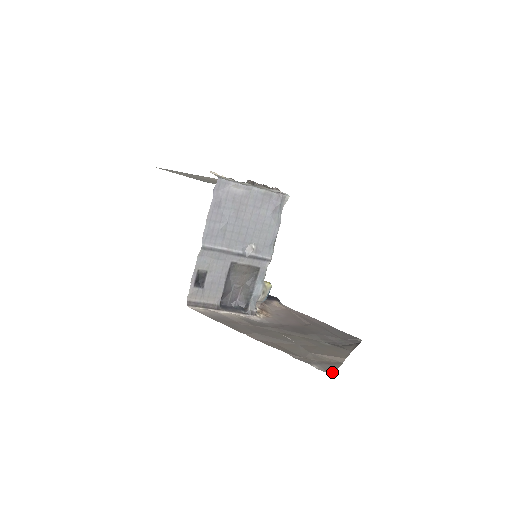
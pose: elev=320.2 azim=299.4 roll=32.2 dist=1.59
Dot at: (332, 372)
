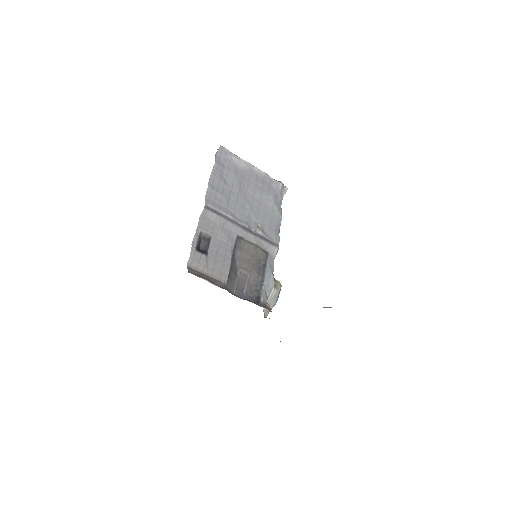
Dot at: occluded
